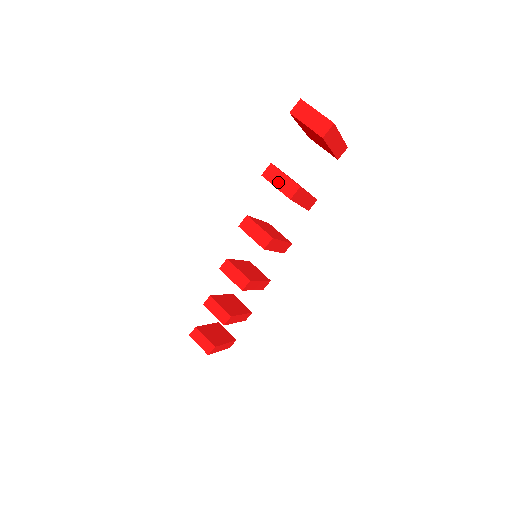
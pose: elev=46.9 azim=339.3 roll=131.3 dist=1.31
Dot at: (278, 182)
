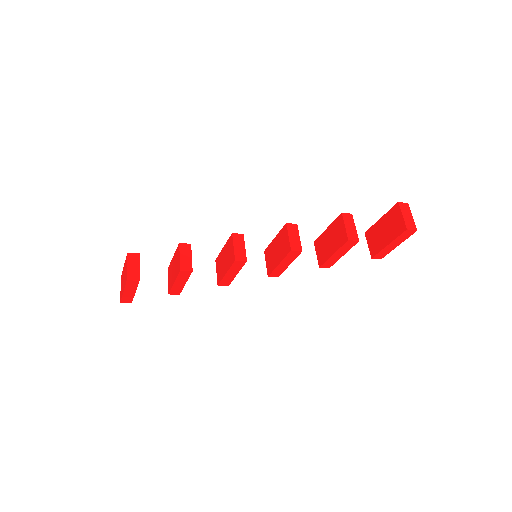
Dot at: (349, 226)
